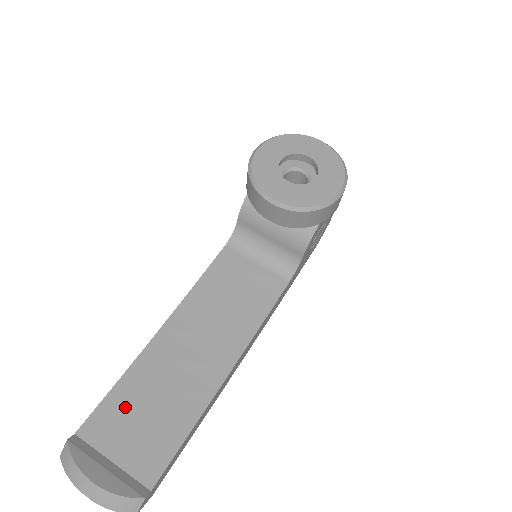
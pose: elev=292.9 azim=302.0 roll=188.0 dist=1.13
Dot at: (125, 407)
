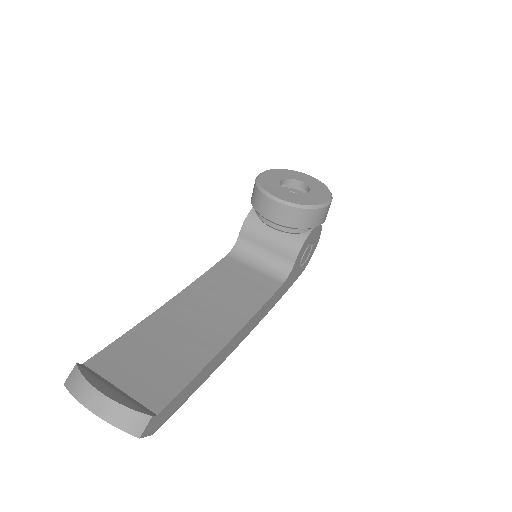
Dot at: (133, 350)
